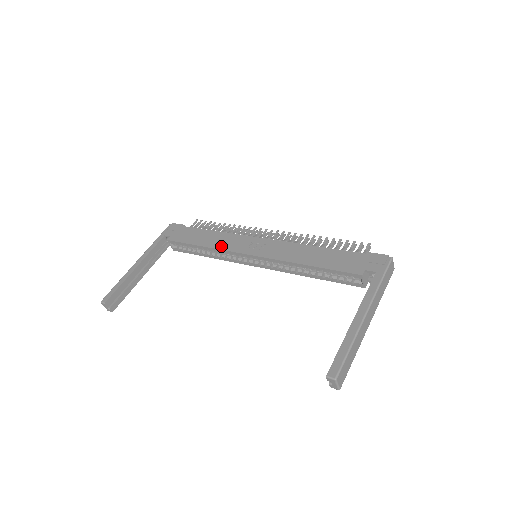
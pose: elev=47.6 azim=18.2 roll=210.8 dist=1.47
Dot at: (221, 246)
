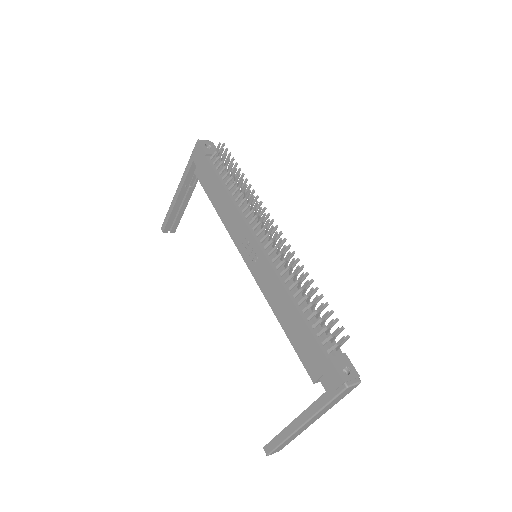
Dot at: (227, 225)
